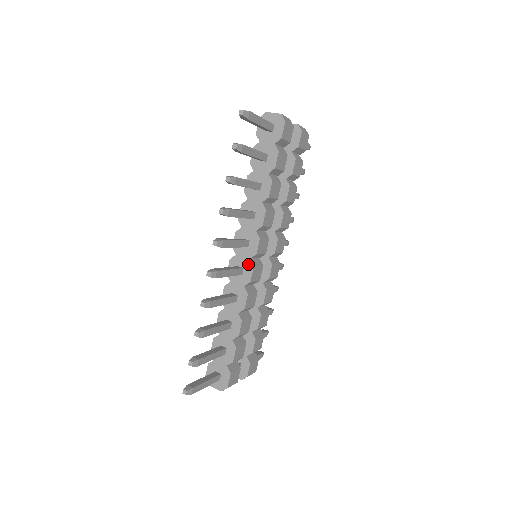
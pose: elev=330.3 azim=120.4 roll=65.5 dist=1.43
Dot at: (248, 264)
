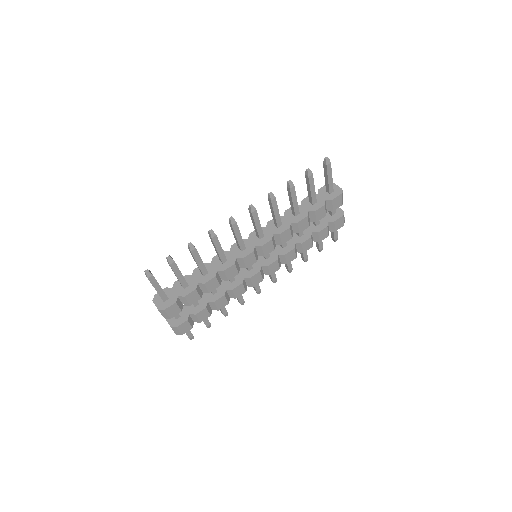
Dot at: (251, 248)
